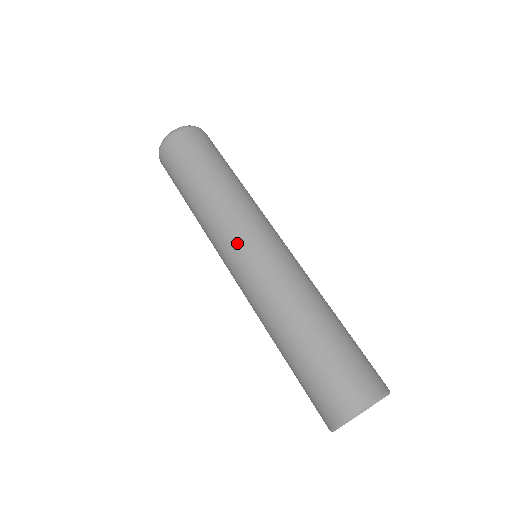
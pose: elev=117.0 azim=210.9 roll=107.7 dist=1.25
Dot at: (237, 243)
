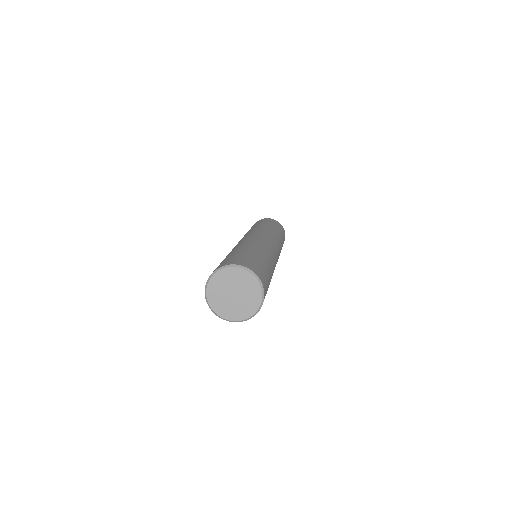
Dot at: occluded
